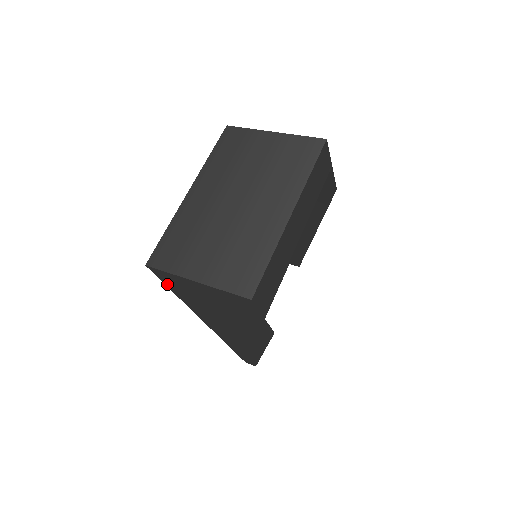
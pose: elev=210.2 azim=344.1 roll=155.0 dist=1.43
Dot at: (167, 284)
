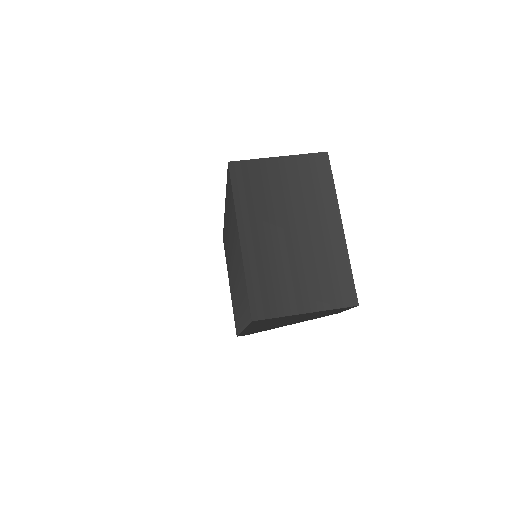
Dot at: occluded
